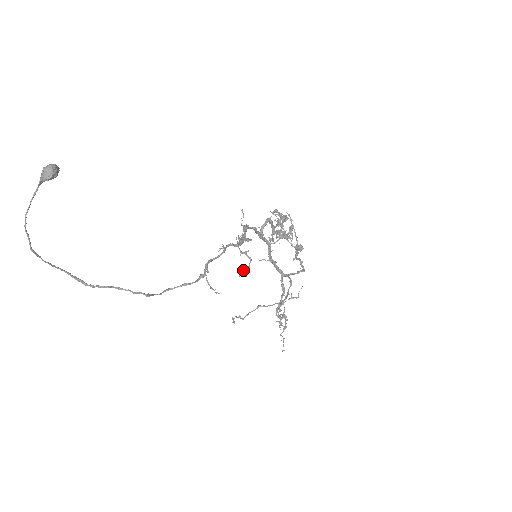
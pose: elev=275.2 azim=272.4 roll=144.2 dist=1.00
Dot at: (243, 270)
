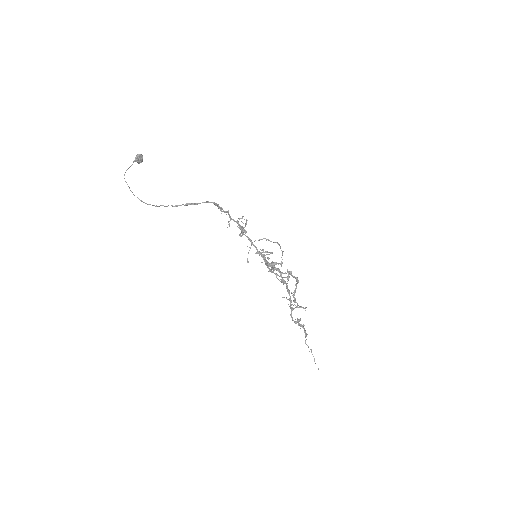
Dot at: occluded
